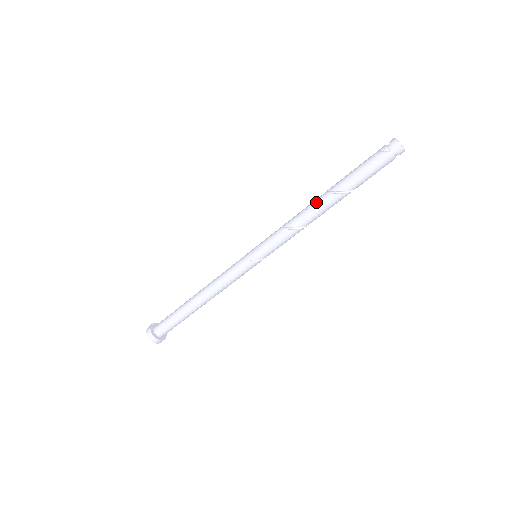
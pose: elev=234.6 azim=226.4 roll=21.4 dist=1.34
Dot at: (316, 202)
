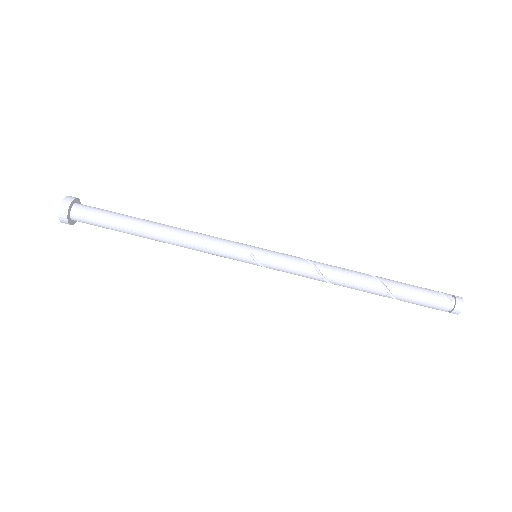
Dot at: (358, 273)
